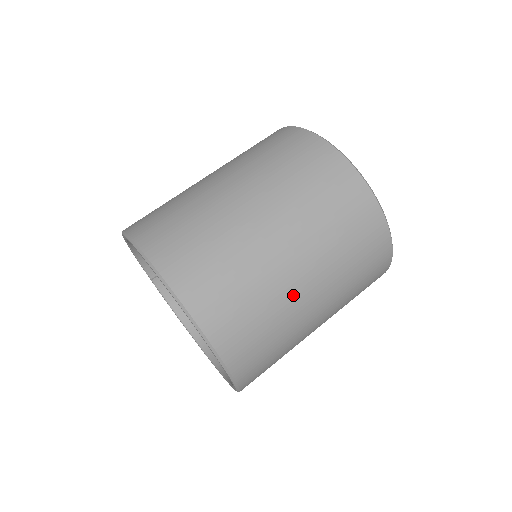
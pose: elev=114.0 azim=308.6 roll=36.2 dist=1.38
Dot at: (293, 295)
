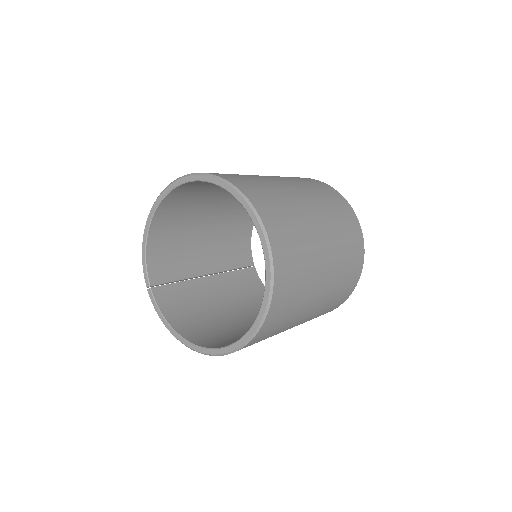
Dot at: (309, 221)
